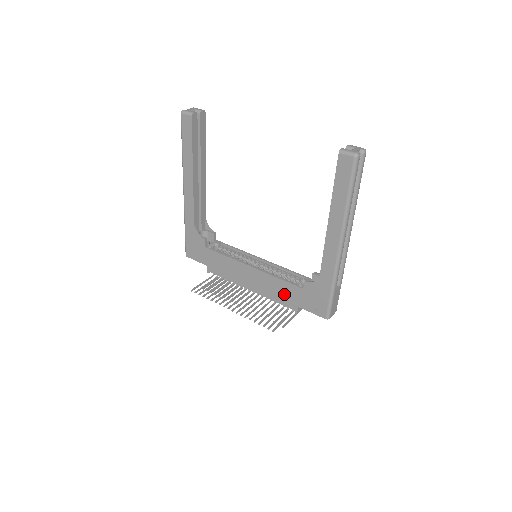
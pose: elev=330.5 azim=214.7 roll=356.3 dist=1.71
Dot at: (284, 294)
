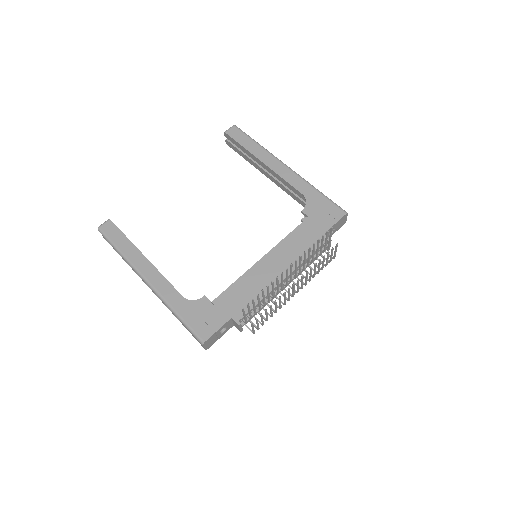
Dot at: (306, 240)
